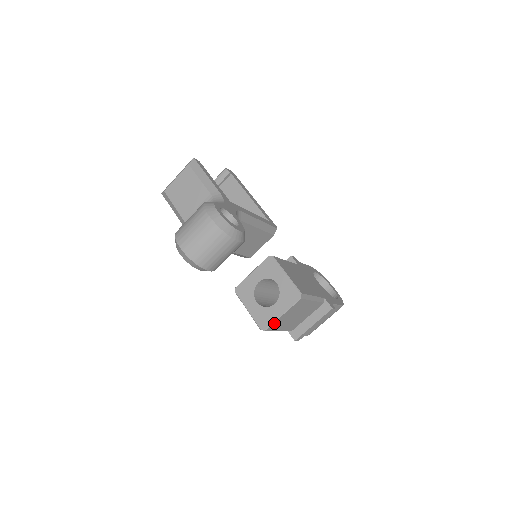
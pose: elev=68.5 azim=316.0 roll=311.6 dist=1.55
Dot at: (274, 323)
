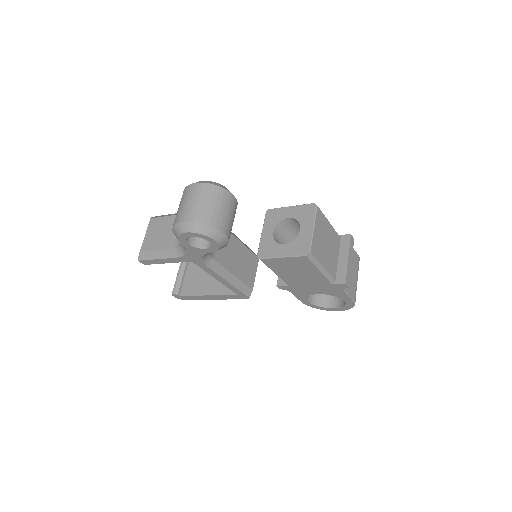
Dot at: (313, 242)
